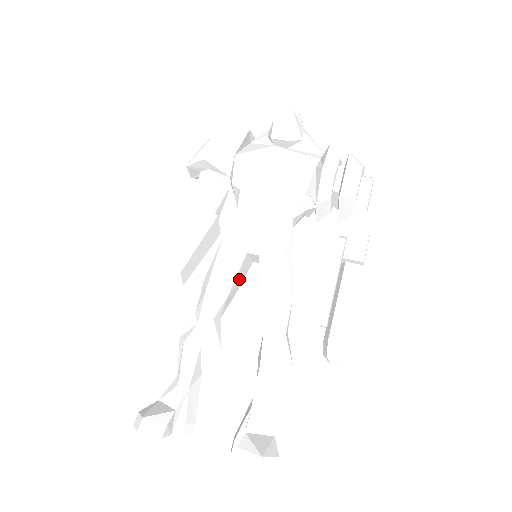
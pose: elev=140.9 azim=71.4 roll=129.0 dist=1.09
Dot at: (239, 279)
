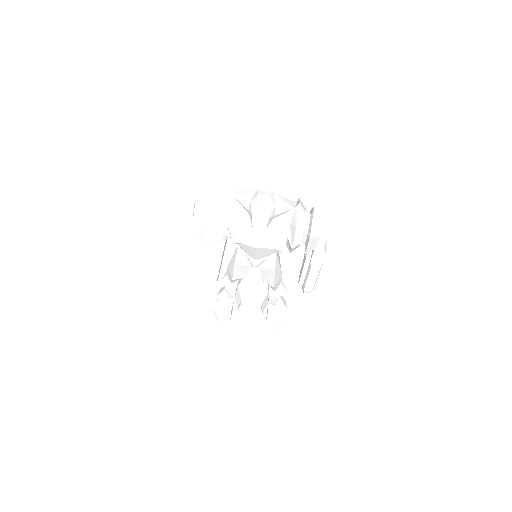
Dot at: occluded
